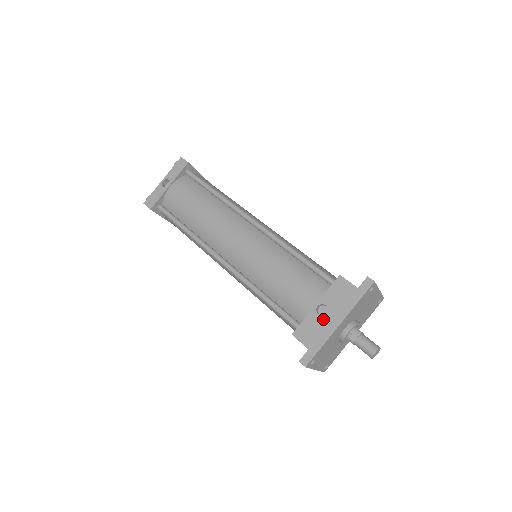
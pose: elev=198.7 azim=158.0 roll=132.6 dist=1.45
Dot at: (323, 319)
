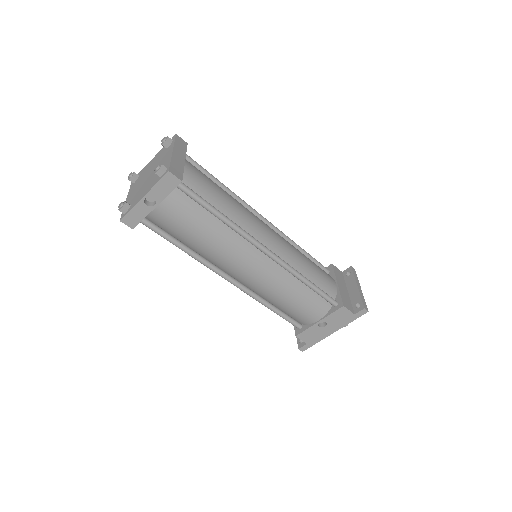
Dot at: (322, 330)
